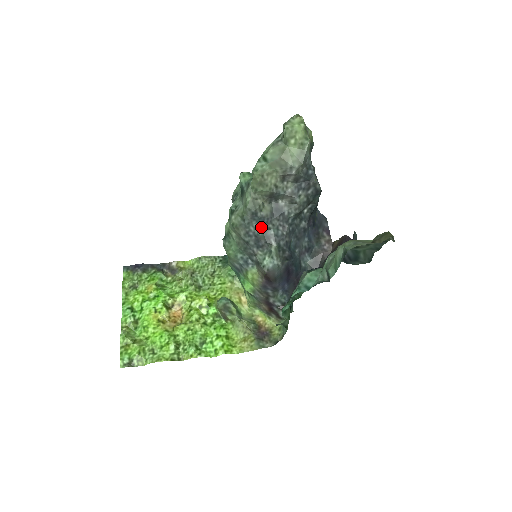
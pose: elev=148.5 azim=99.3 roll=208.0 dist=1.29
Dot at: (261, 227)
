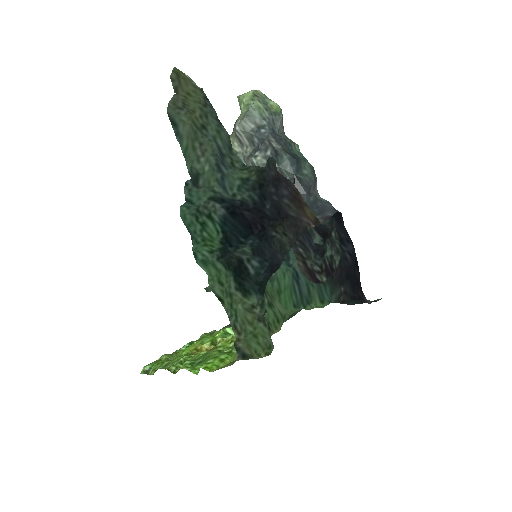
Dot at: occluded
